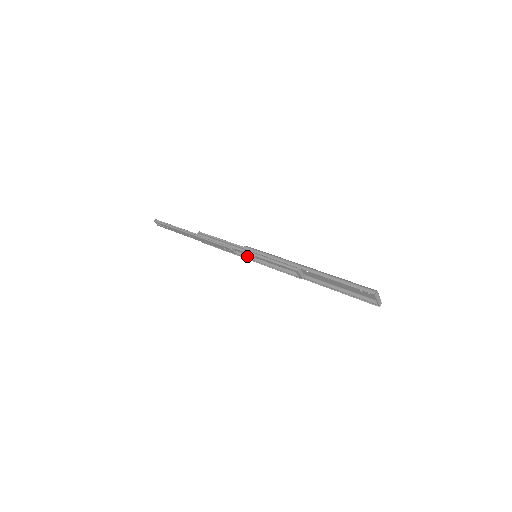
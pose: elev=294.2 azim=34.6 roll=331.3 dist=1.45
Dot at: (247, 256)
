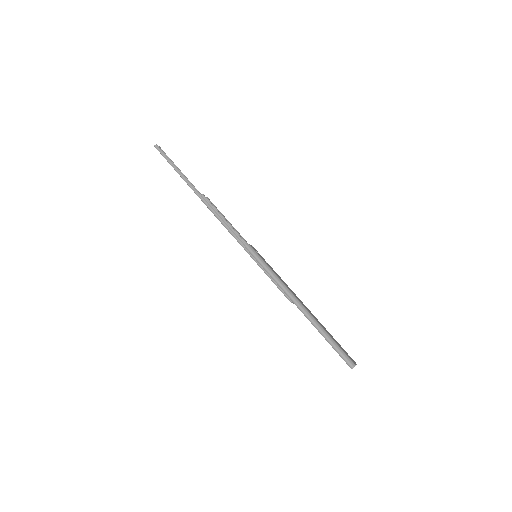
Dot at: occluded
